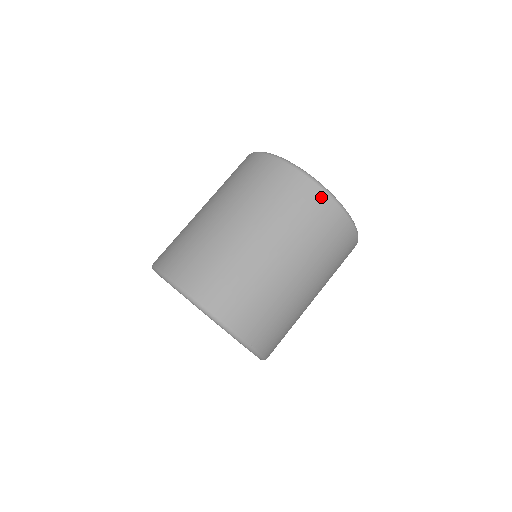
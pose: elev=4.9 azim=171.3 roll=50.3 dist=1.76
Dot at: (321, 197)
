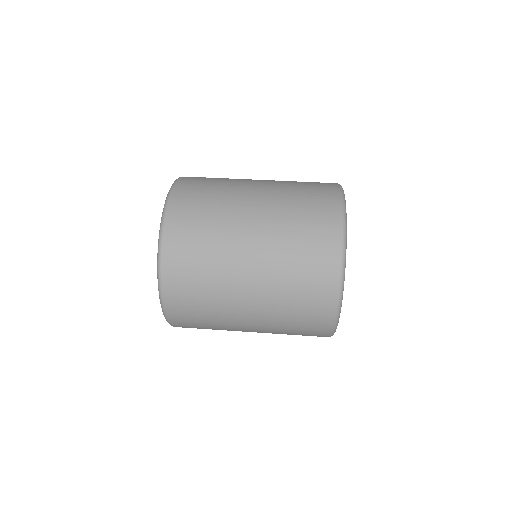
Dot at: (334, 242)
